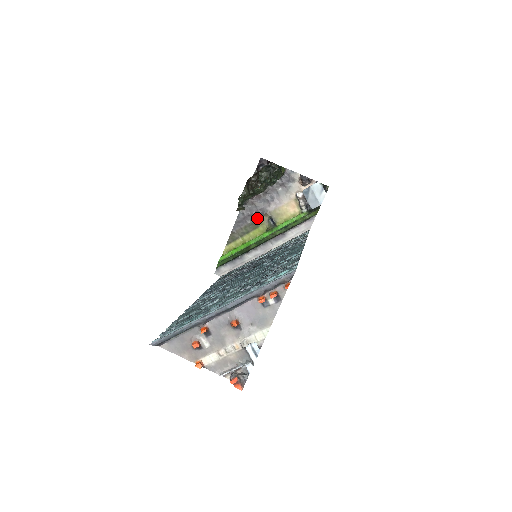
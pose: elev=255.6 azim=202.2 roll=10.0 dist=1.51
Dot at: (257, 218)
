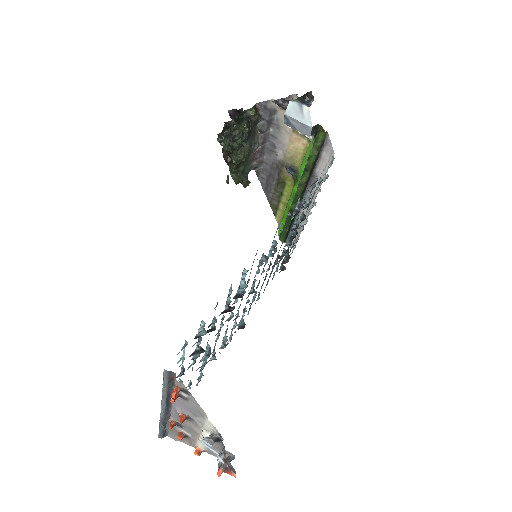
Dot at: (277, 175)
